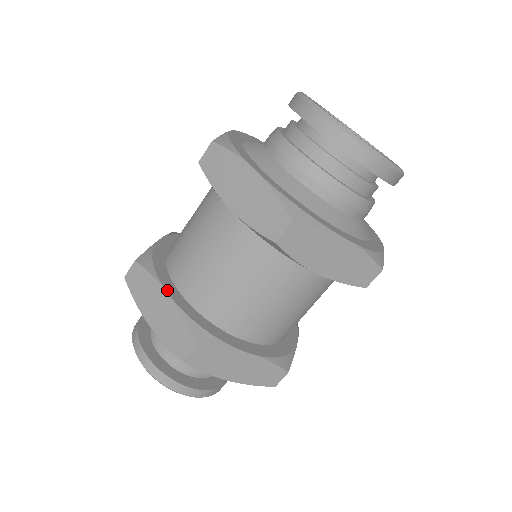
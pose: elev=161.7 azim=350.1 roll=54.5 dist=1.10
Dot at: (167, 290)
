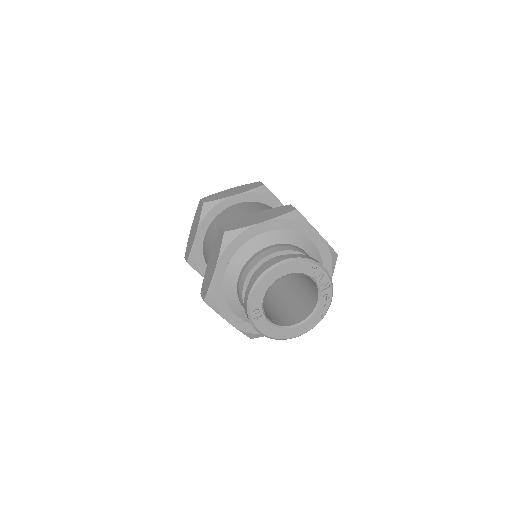
Dot at: (197, 232)
